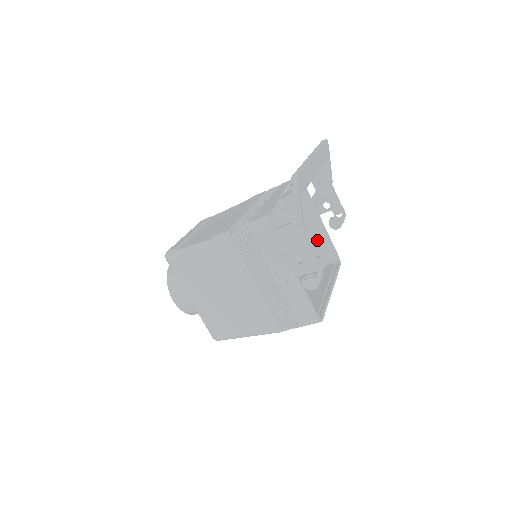
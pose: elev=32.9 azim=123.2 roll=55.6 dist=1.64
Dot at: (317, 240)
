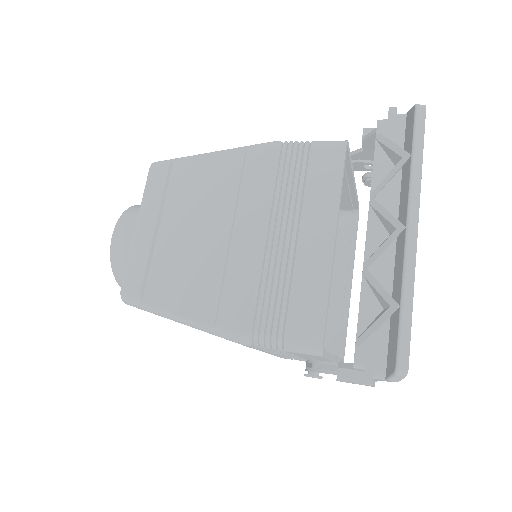
Dot at: occluded
